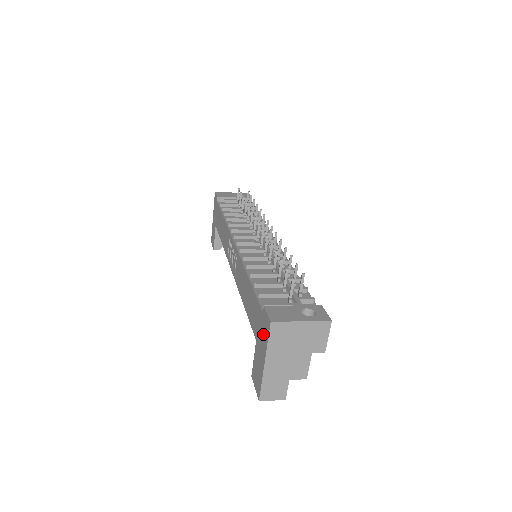
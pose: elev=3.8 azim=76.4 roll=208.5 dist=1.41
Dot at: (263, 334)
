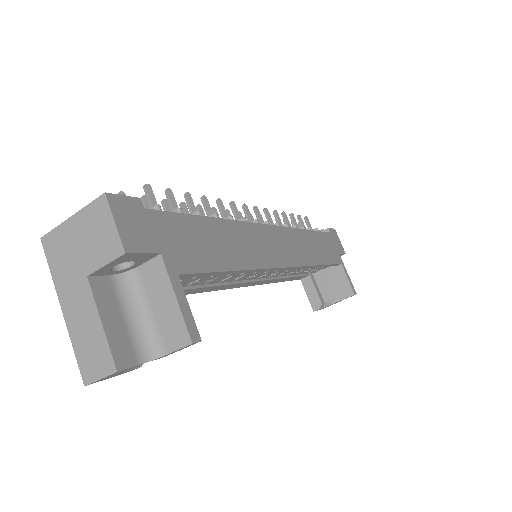
Dot at: occluded
